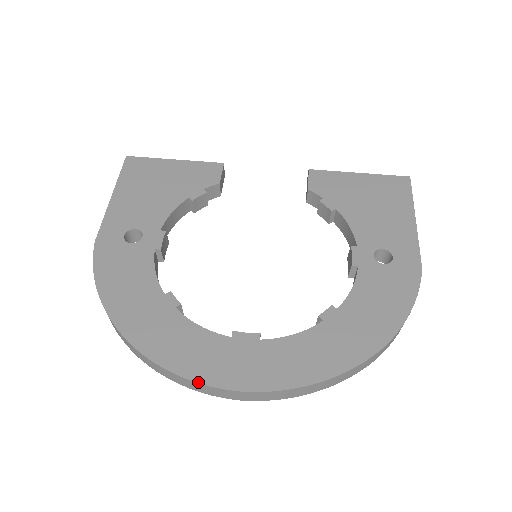
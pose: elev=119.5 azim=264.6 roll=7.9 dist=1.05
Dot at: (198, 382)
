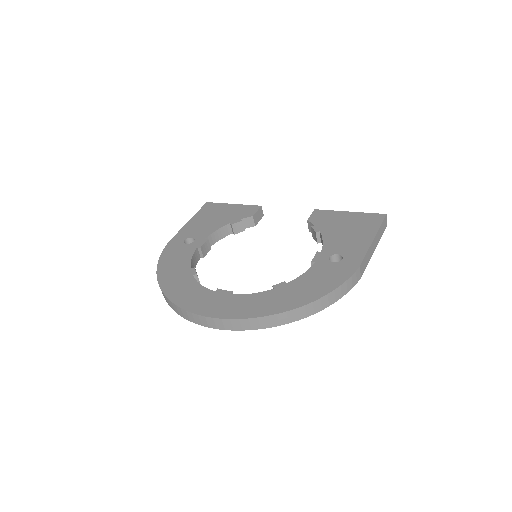
Dot at: (185, 310)
